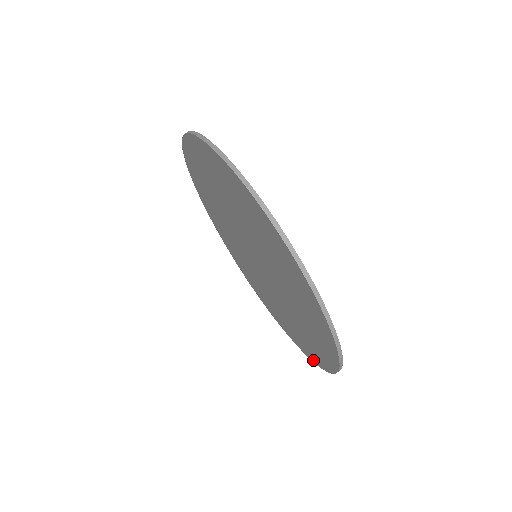
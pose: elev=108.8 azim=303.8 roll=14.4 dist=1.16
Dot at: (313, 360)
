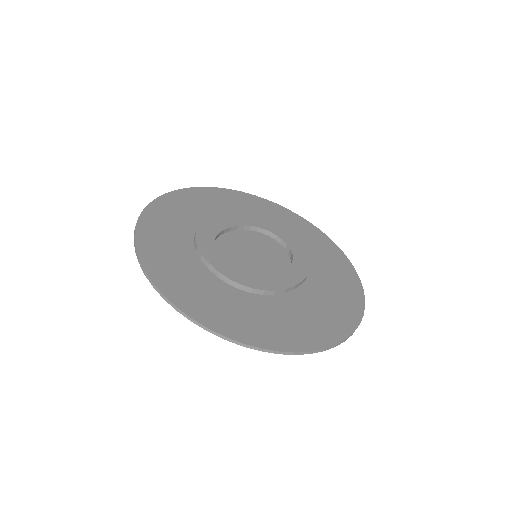
Dot at: occluded
